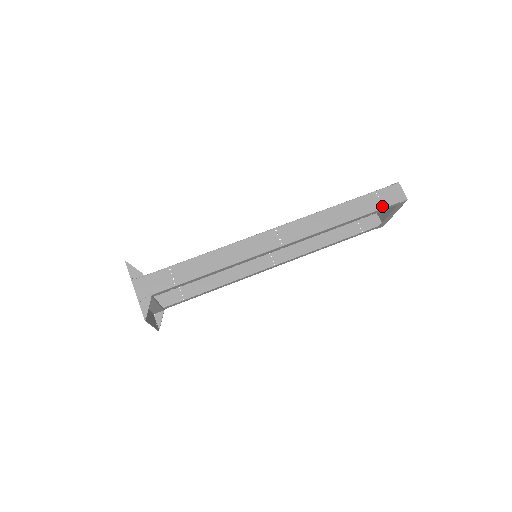
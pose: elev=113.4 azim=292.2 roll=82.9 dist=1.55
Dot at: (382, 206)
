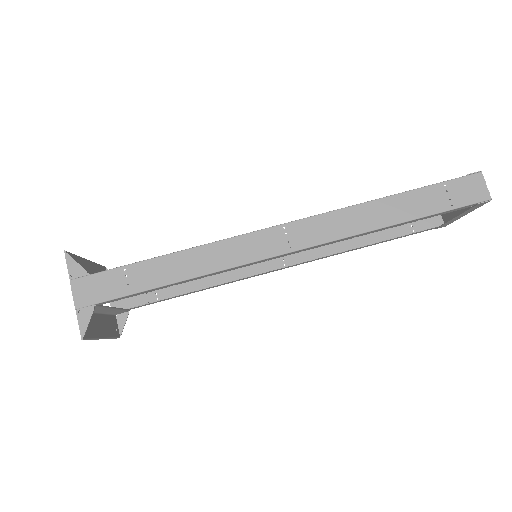
Dot at: (450, 206)
